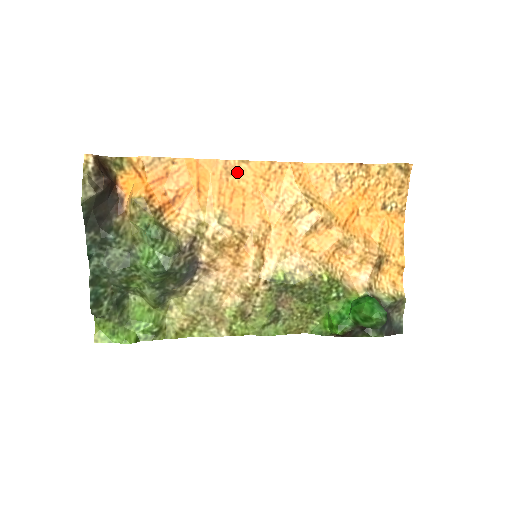
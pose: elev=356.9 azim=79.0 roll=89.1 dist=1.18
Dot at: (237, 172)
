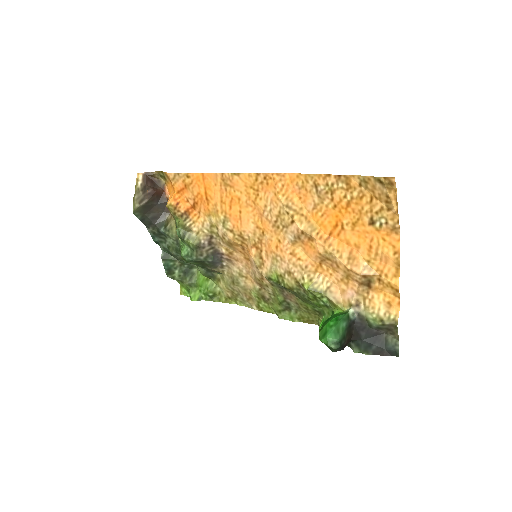
Dot at: (232, 183)
